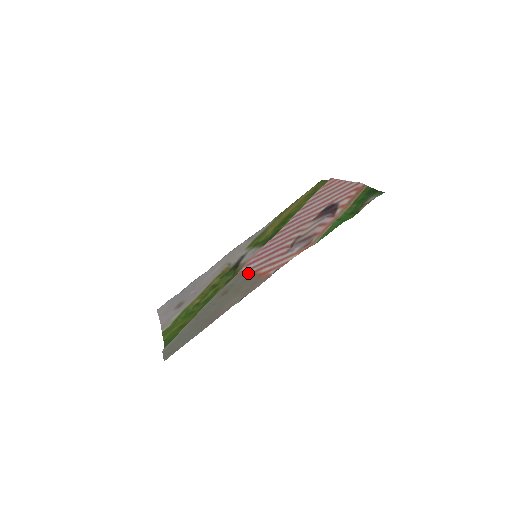
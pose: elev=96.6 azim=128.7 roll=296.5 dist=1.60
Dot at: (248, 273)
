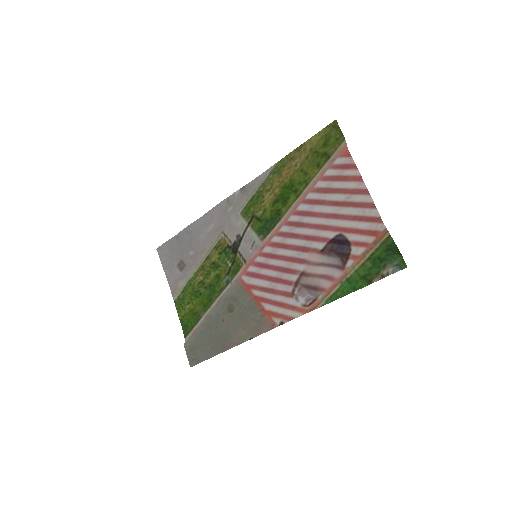
Dot at: (251, 294)
